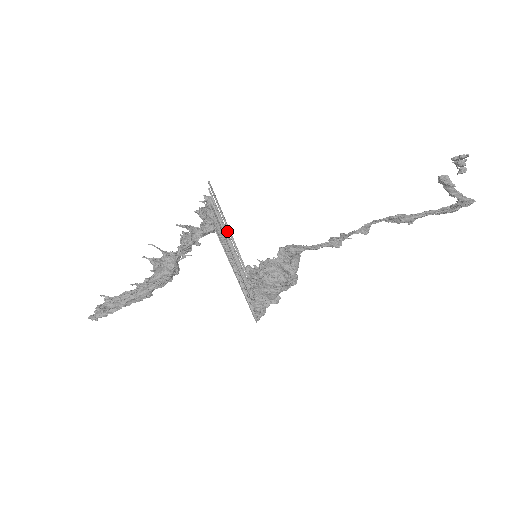
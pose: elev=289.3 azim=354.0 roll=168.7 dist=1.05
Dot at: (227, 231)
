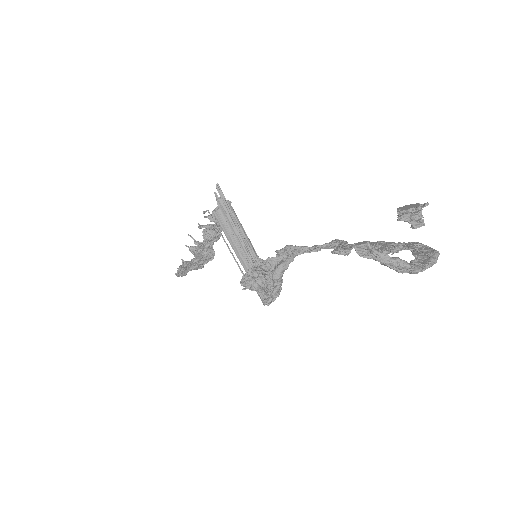
Dot at: (236, 230)
